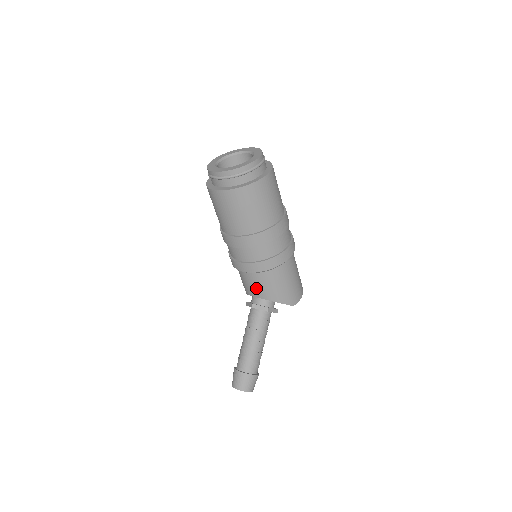
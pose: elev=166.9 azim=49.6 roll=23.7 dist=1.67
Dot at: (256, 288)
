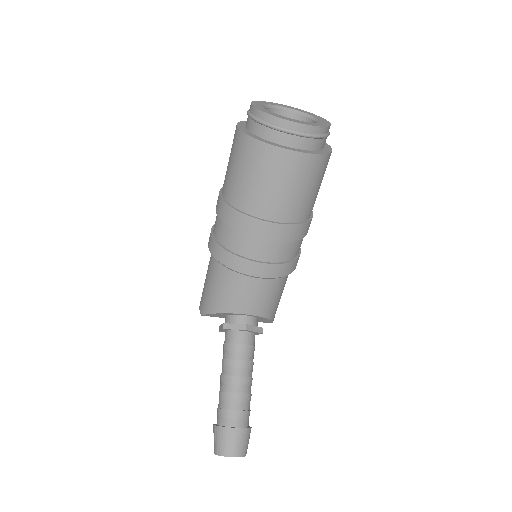
Dot at: (259, 301)
